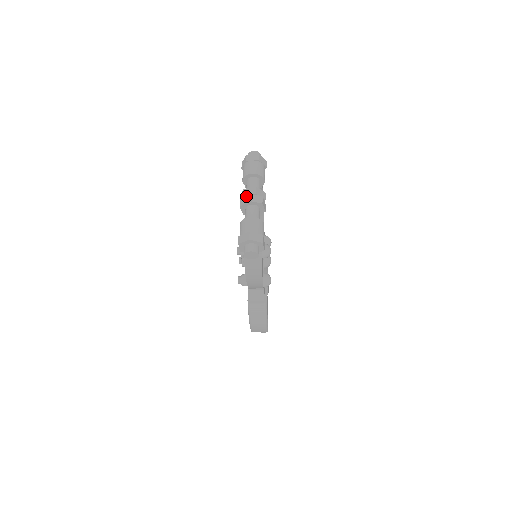
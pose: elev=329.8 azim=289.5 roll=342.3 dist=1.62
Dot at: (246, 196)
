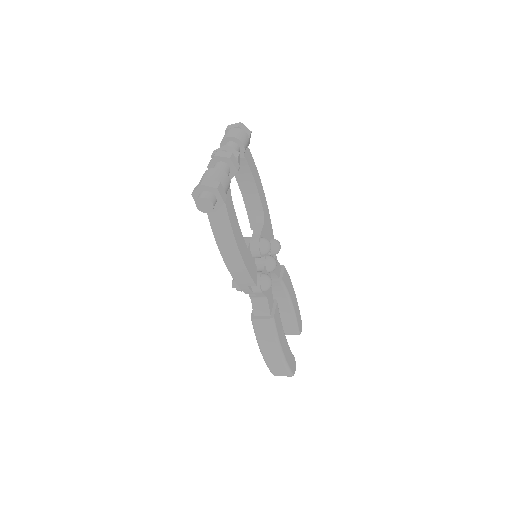
Dot at: (214, 154)
